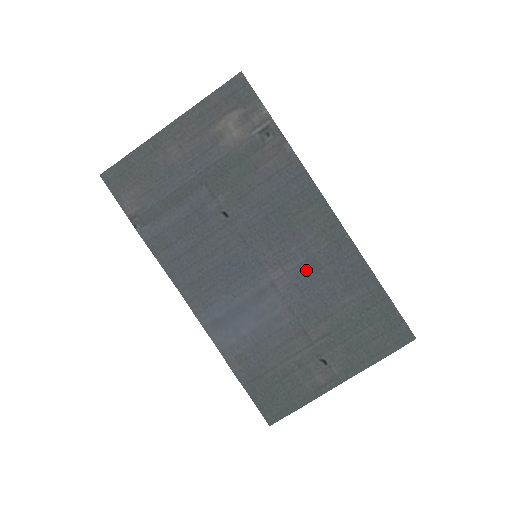
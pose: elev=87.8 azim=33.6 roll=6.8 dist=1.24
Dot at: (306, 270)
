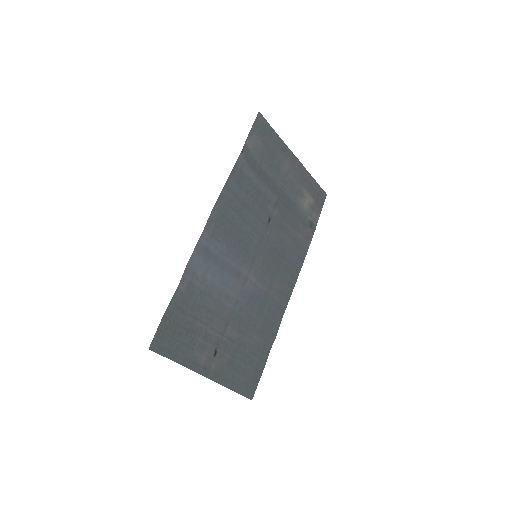
Dot at: (261, 296)
